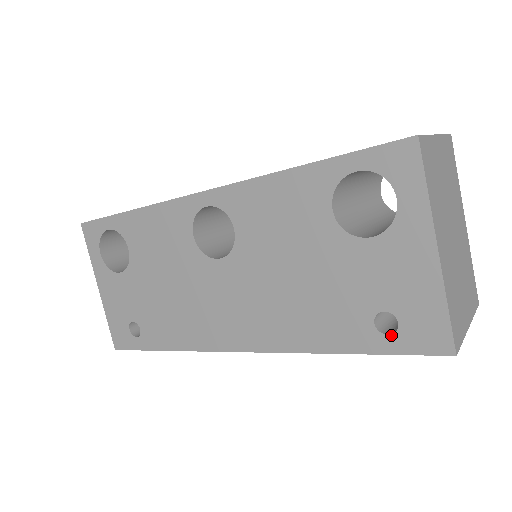
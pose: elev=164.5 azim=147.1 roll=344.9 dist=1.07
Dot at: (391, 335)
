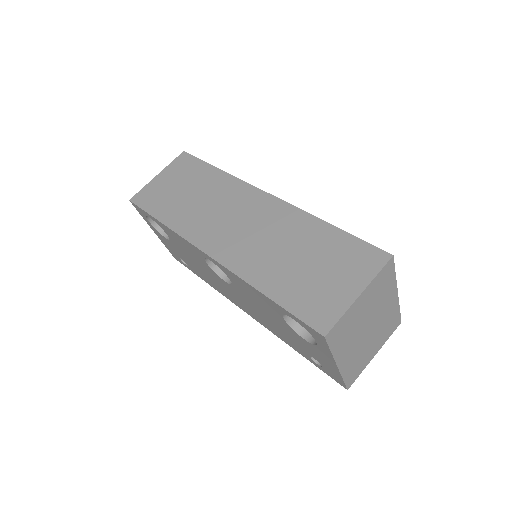
Dot at: (319, 365)
